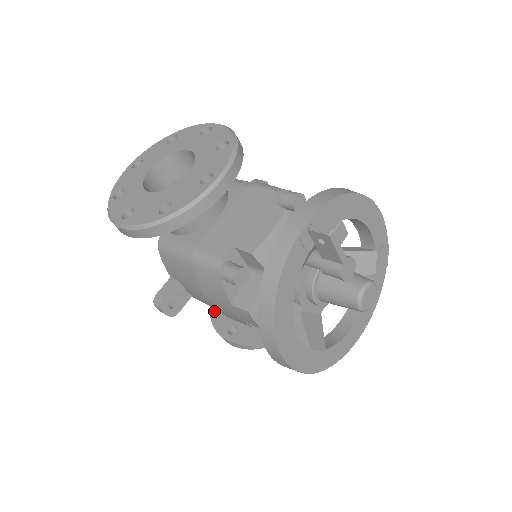
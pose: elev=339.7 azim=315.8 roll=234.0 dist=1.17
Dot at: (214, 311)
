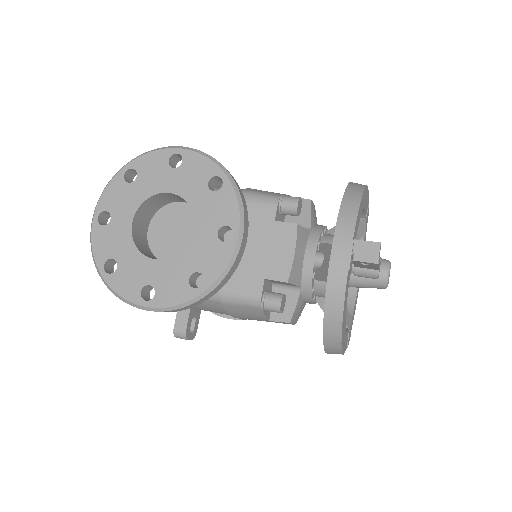
Dot at: occluded
